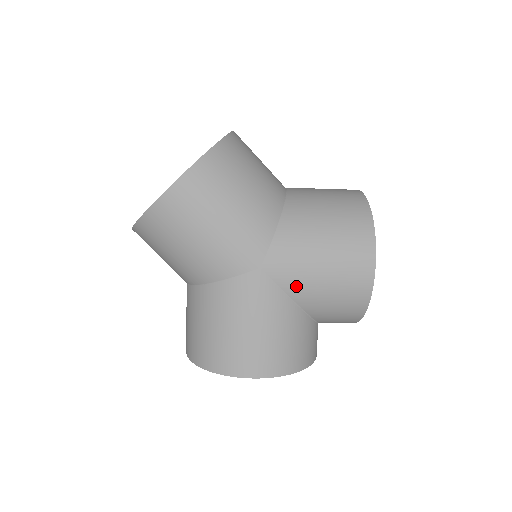
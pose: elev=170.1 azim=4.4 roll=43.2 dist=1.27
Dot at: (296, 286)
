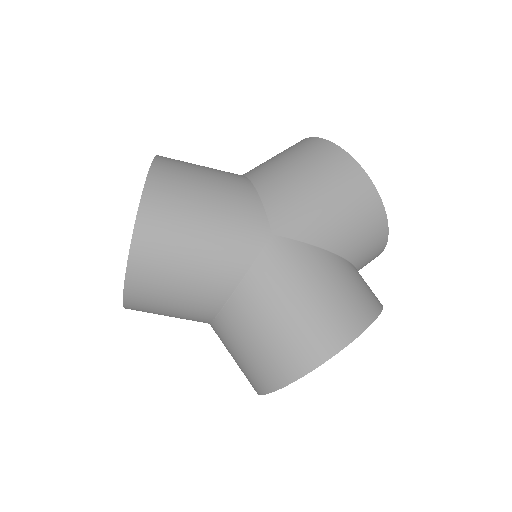
Dot at: (315, 231)
